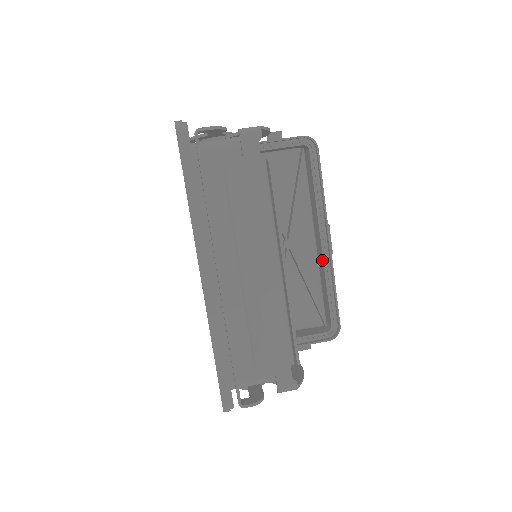
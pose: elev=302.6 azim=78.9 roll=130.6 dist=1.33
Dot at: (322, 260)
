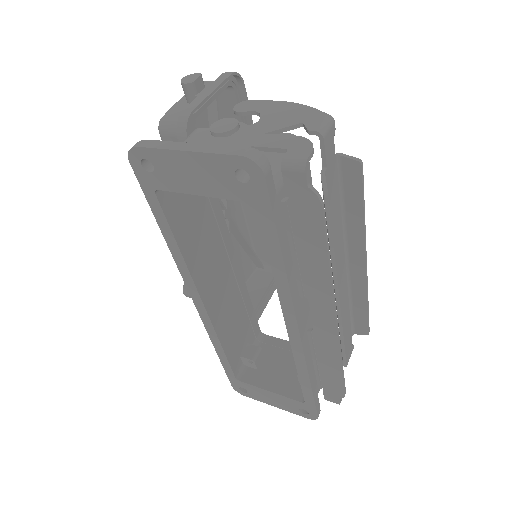
Dot at: occluded
